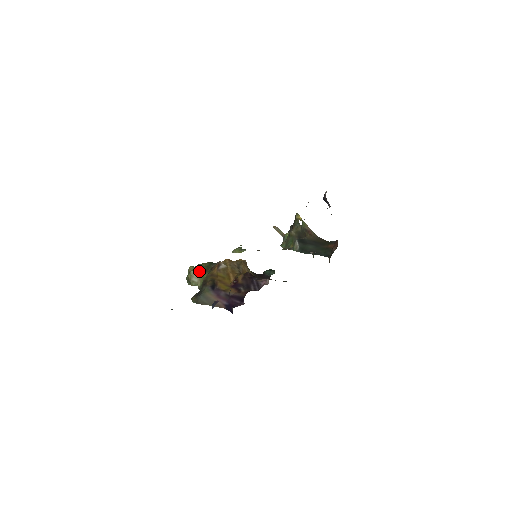
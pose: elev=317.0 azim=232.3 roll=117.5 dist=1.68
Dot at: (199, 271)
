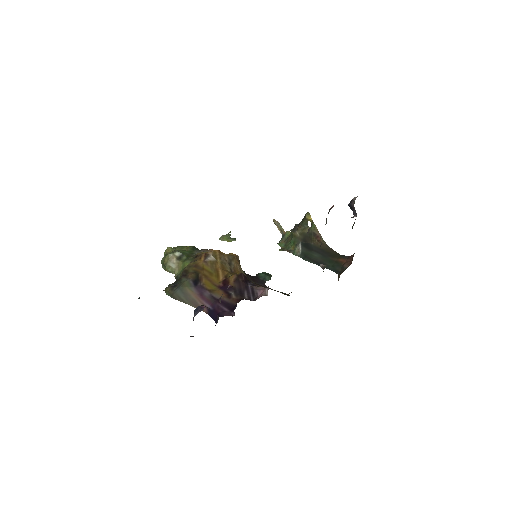
Dot at: (179, 256)
